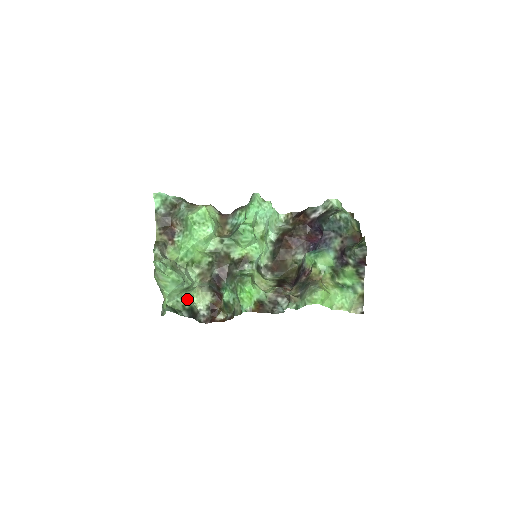
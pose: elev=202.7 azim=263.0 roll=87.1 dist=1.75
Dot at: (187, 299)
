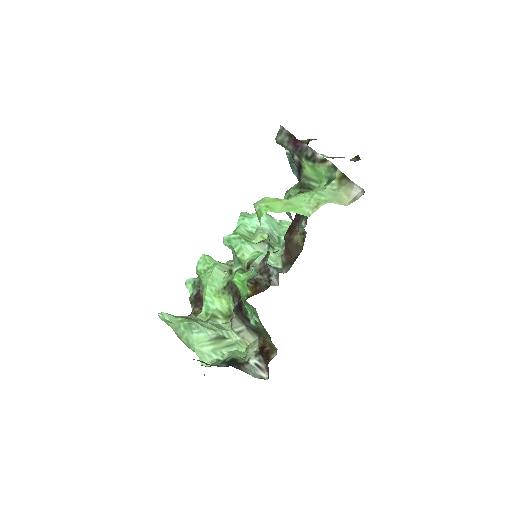
Dot at: (230, 355)
